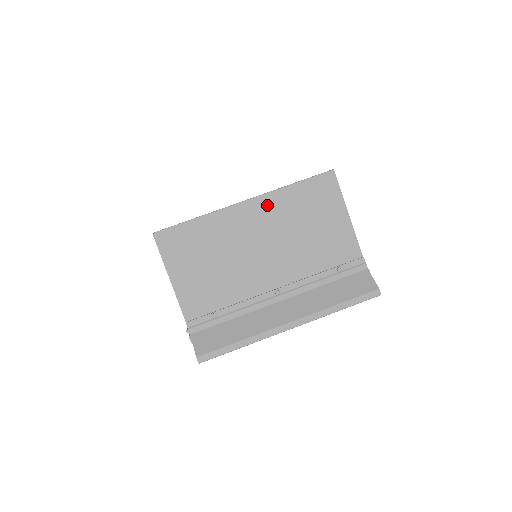
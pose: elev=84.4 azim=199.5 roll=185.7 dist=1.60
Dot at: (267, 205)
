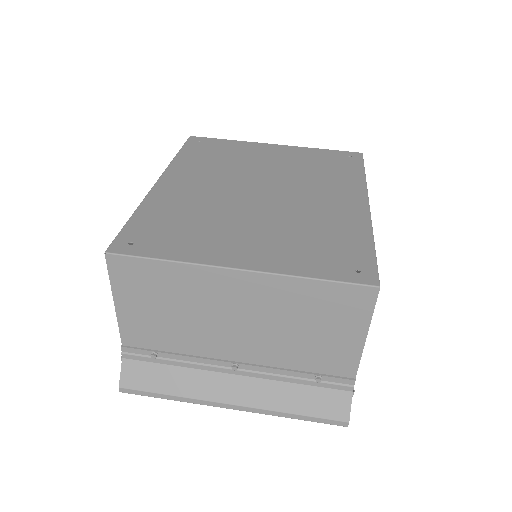
Dot at: (266, 286)
